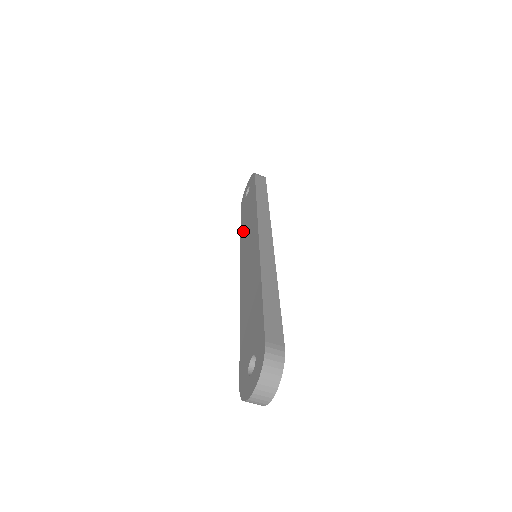
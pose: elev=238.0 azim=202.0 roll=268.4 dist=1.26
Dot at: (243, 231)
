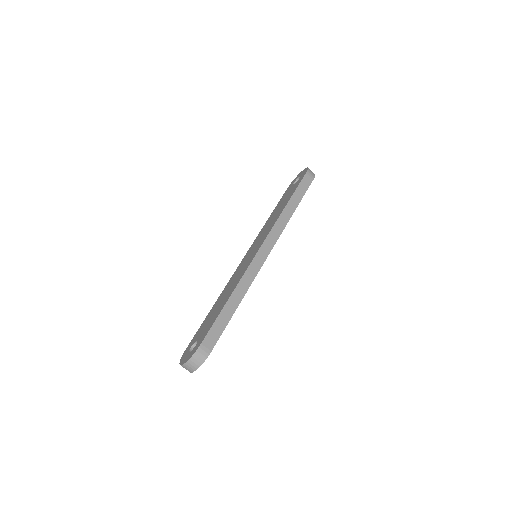
Dot at: (269, 220)
